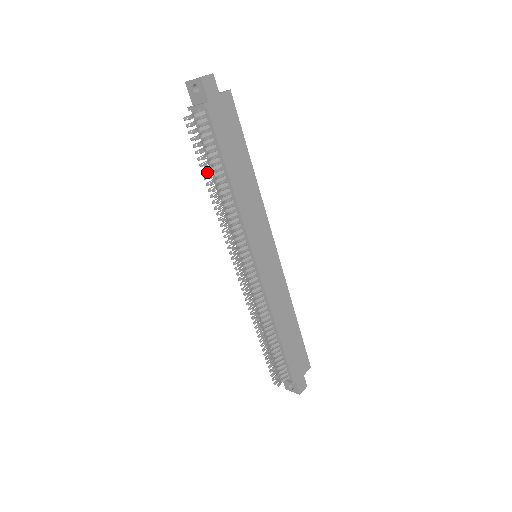
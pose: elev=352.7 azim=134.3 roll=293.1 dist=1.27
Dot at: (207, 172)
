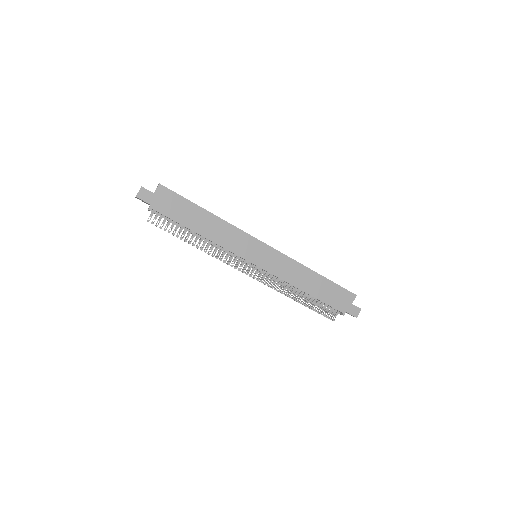
Dot at: (181, 239)
